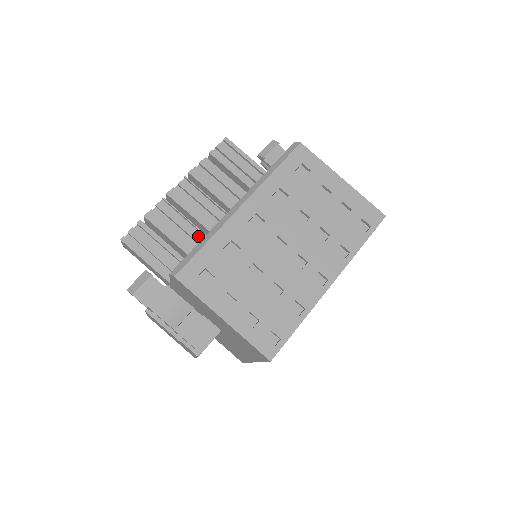
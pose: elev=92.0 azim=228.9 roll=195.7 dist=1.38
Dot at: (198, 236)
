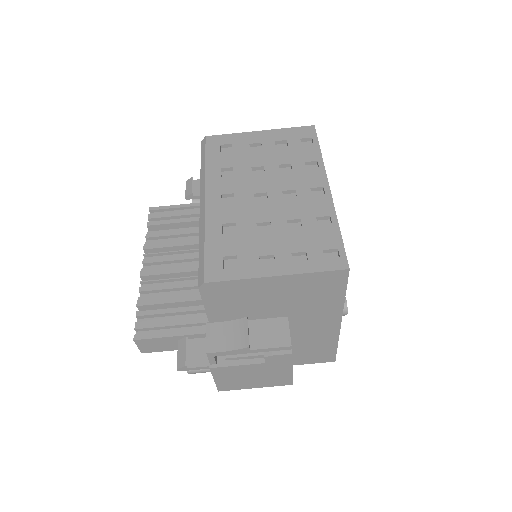
Dot at: (196, 282)
